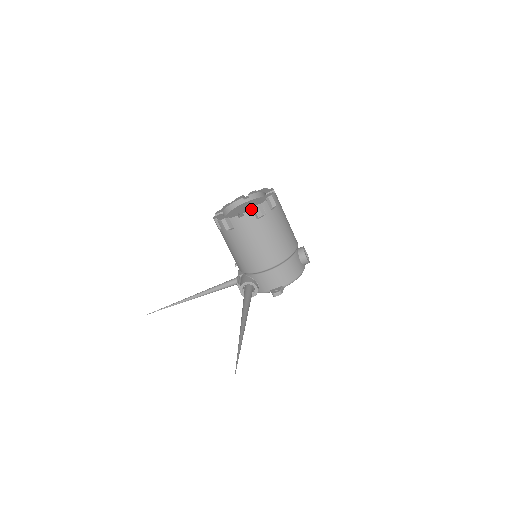
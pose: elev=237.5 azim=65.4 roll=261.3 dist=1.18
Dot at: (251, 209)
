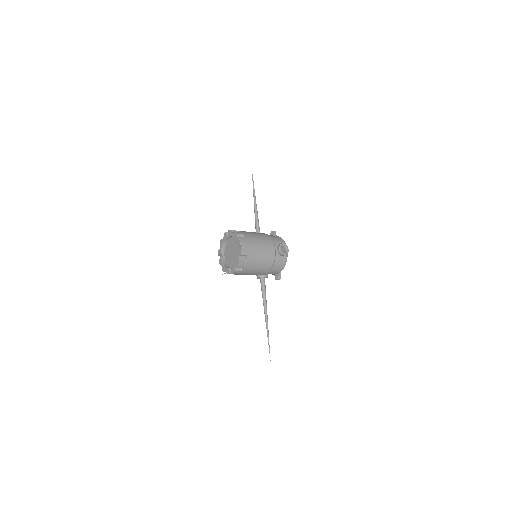
Dot at: (234, 271)
